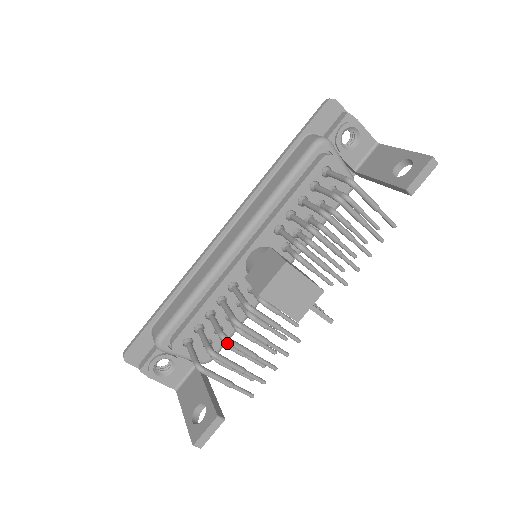
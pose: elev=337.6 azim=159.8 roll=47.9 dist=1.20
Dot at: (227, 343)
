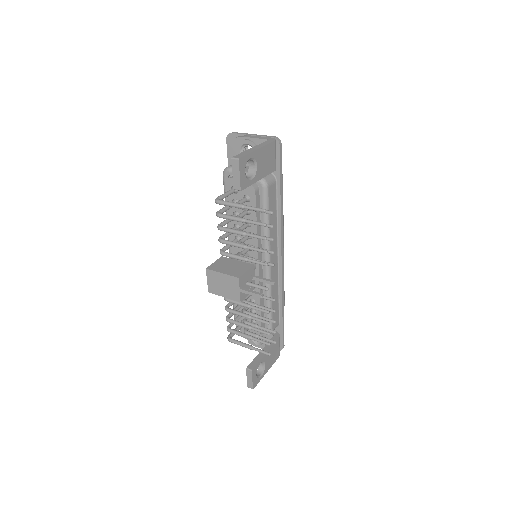
Dot at: (229, 322)
